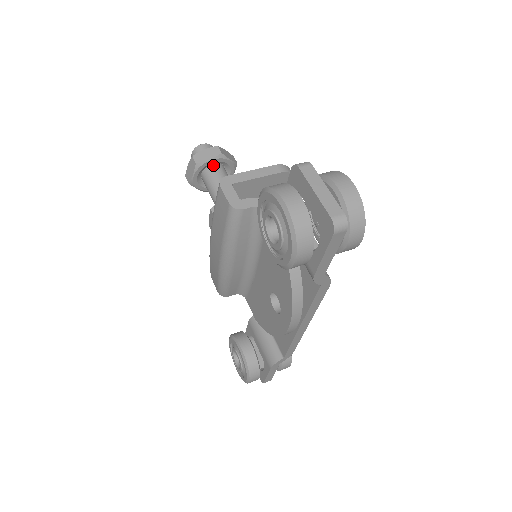
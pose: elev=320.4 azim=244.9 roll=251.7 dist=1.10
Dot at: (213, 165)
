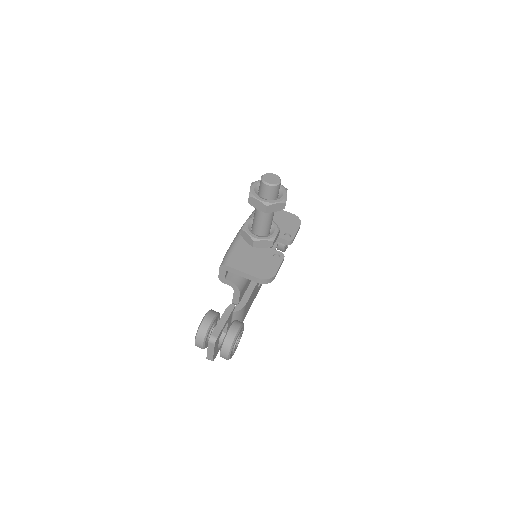
Dot at: occluded
